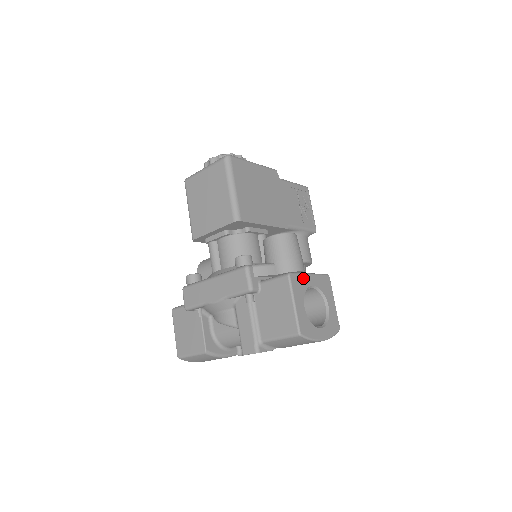
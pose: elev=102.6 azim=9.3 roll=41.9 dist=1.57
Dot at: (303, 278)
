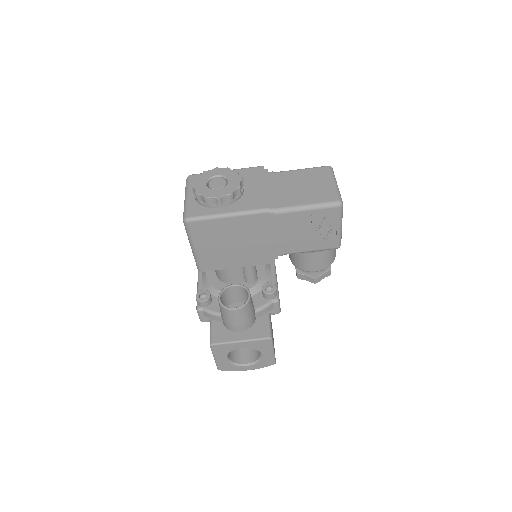
Dot at: (229, 345)
